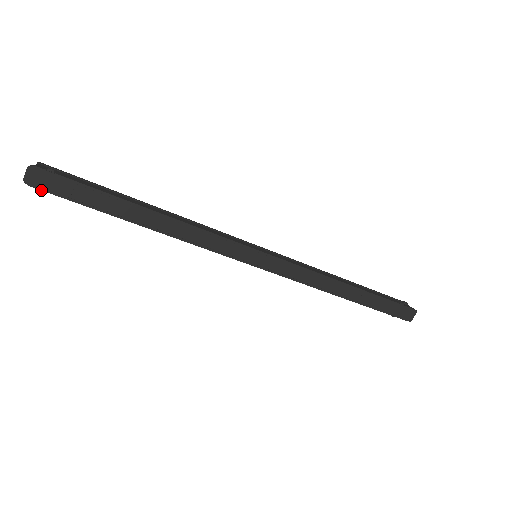
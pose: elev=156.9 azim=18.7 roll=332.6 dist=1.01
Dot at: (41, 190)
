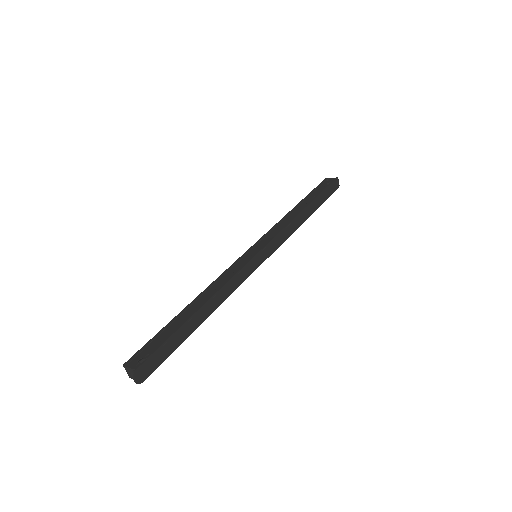
Dot at: occluded
